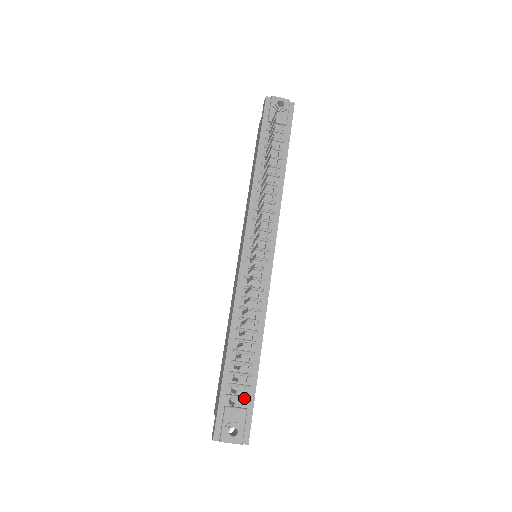
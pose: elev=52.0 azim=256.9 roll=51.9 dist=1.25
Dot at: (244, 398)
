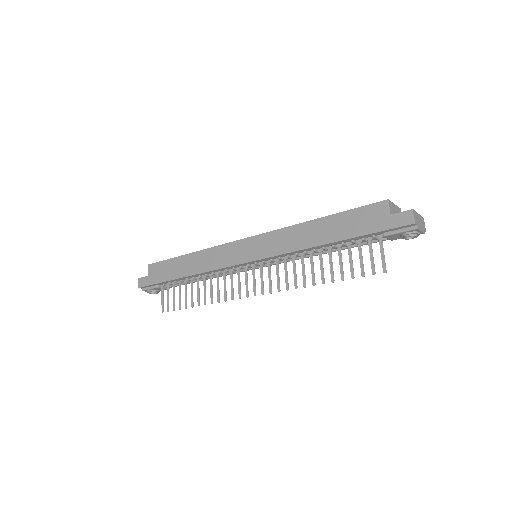
Dot at: occluded
